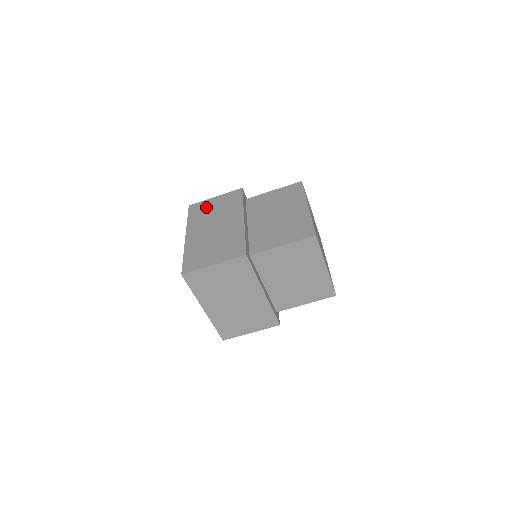
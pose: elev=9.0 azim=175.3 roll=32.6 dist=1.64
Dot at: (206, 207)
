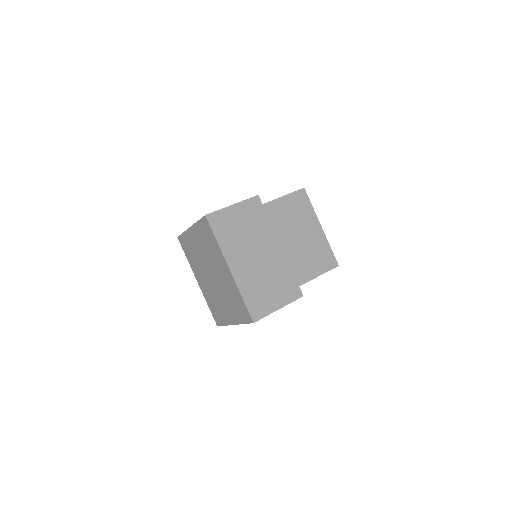
Dot at: (231, 222)
